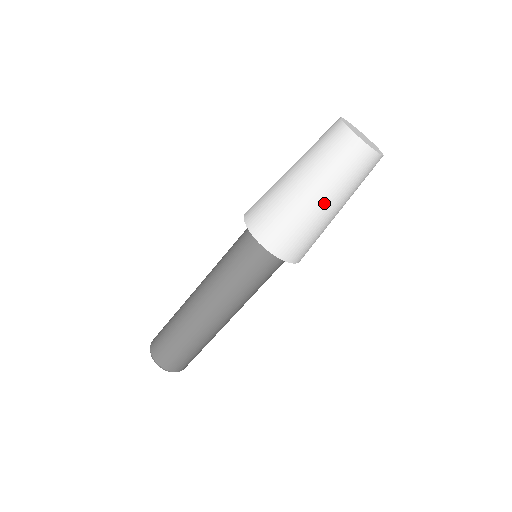
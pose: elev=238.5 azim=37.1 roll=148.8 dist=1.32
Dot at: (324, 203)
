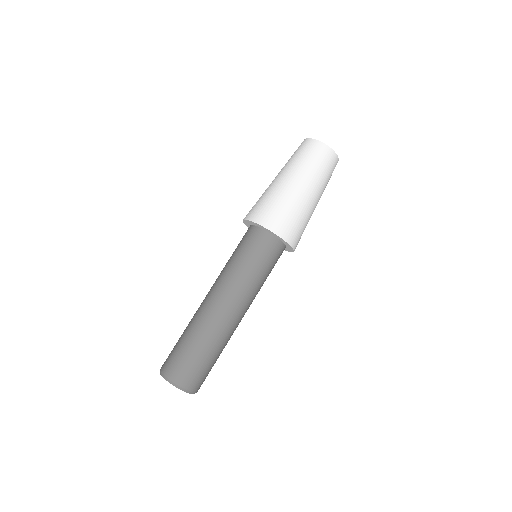
Dot at: (290, 180)
